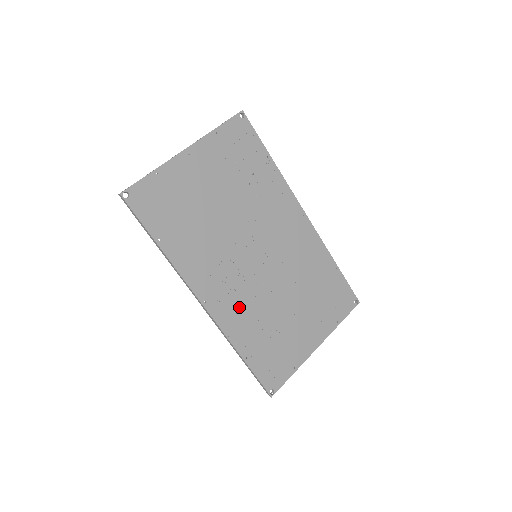
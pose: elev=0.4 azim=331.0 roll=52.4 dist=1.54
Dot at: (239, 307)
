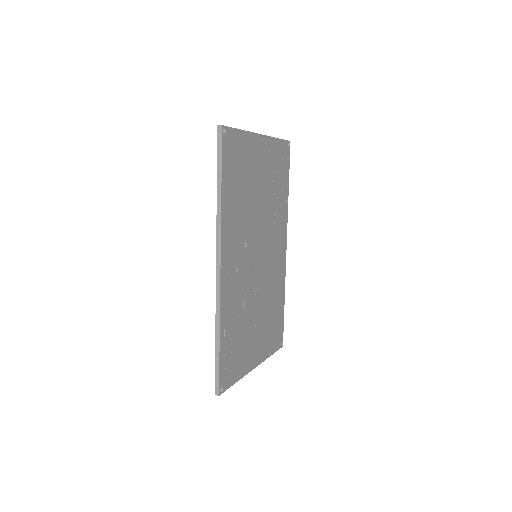
Dot at: (235, 291)
